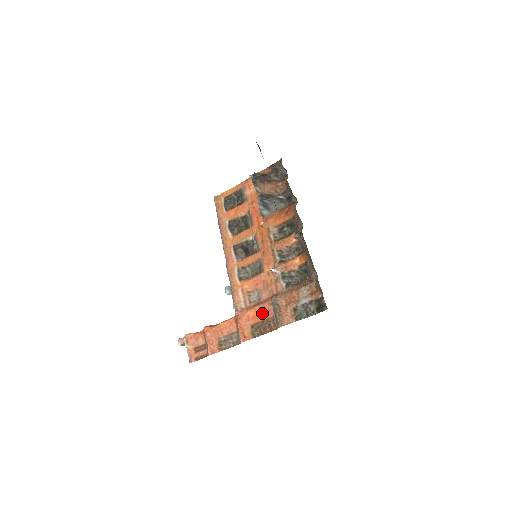
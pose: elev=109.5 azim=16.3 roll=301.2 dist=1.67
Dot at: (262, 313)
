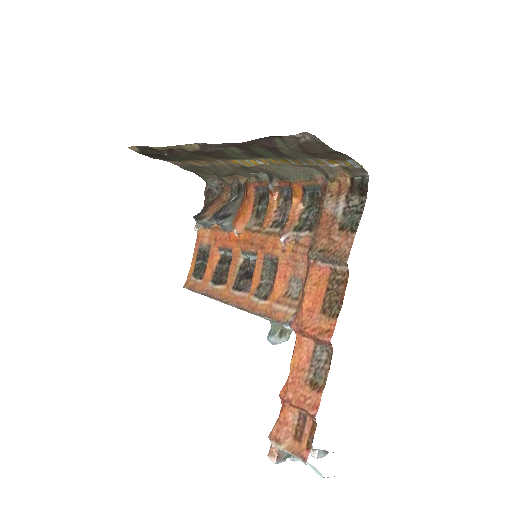
Dot at: (317, 284)
